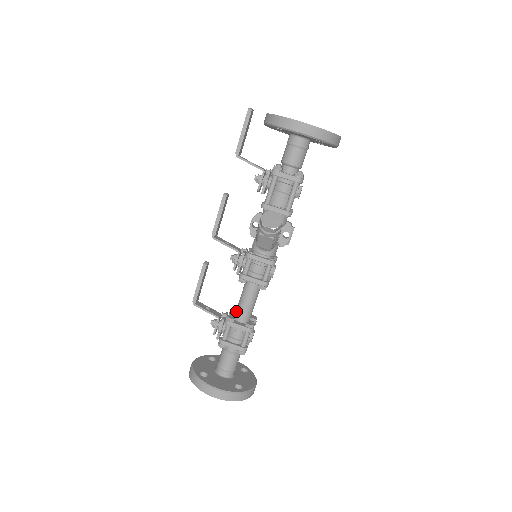
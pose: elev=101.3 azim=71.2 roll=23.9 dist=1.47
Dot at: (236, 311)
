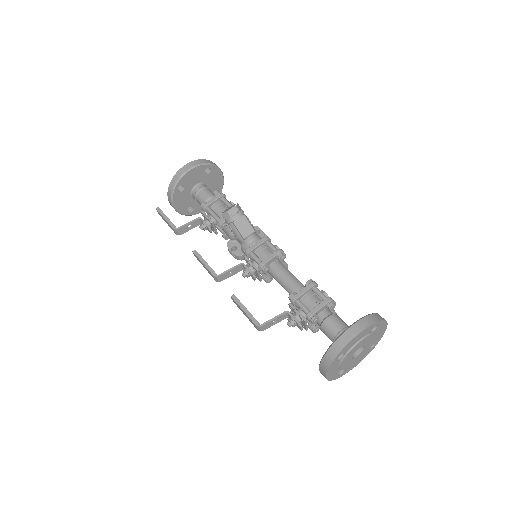
Dot at: occluded
